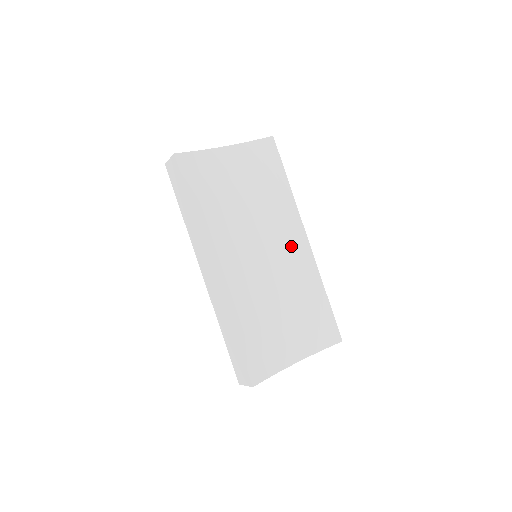
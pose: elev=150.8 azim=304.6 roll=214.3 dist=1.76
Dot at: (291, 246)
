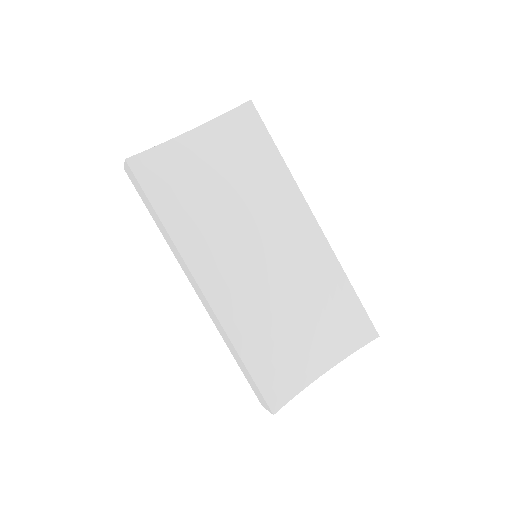
Dot at: (297, 235)
